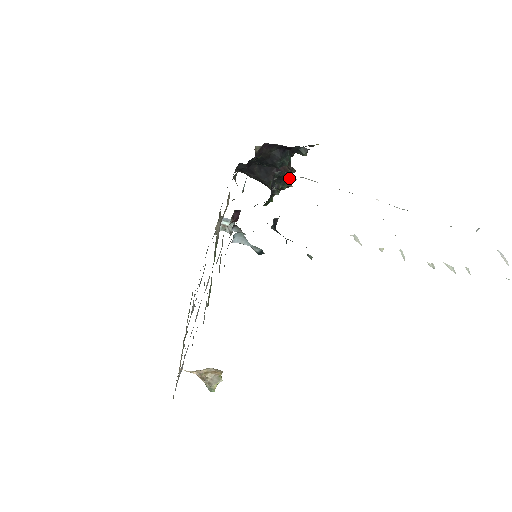
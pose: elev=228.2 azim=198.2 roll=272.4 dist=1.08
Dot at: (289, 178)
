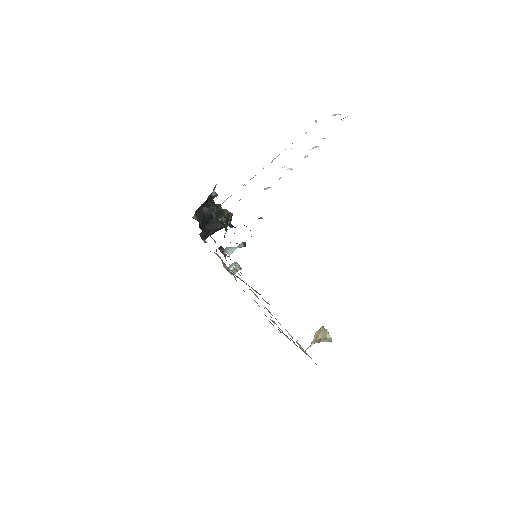
Dot at: (222, 210)
